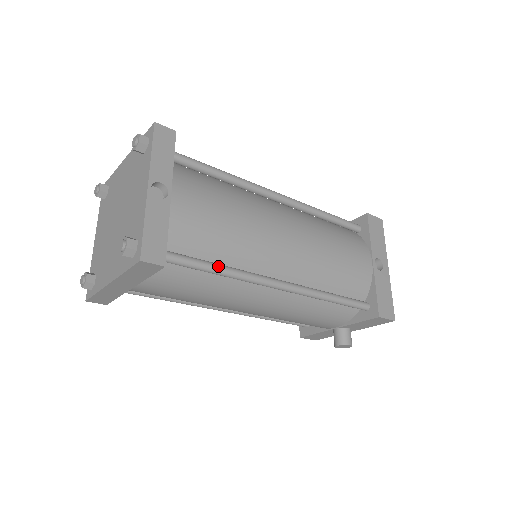
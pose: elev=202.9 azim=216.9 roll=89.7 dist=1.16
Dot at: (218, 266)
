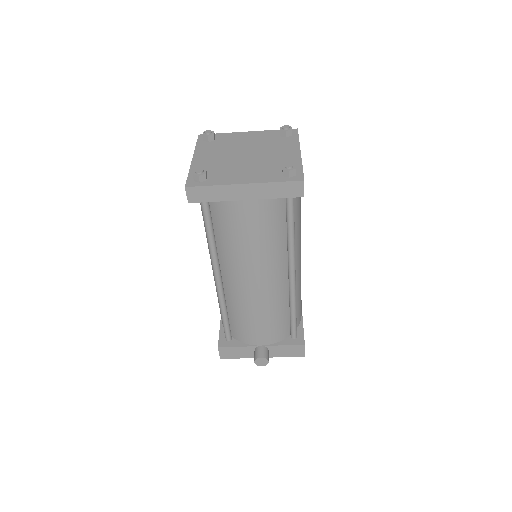
Dot at: (294, 228)
